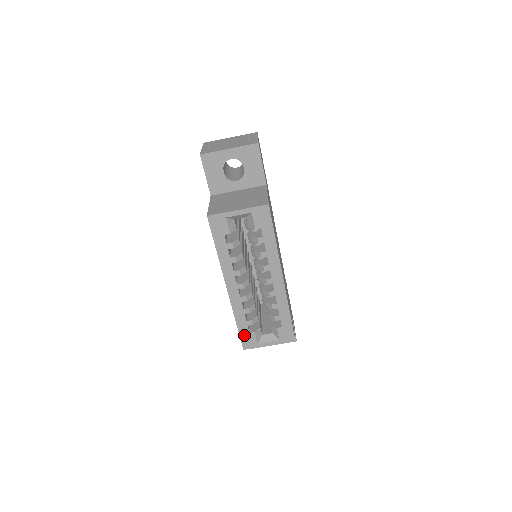
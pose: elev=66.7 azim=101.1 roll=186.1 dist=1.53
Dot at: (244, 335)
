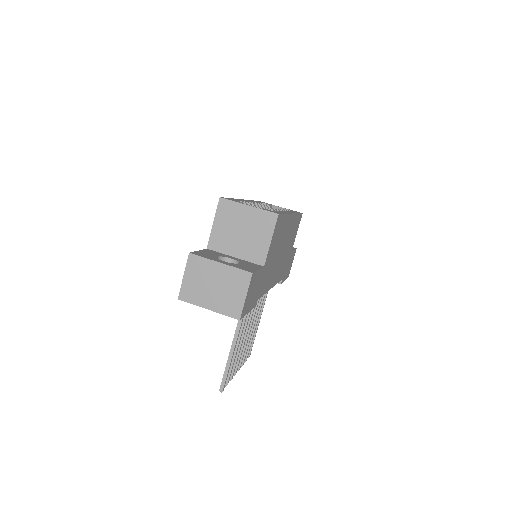
Dot at: (231, 199)
